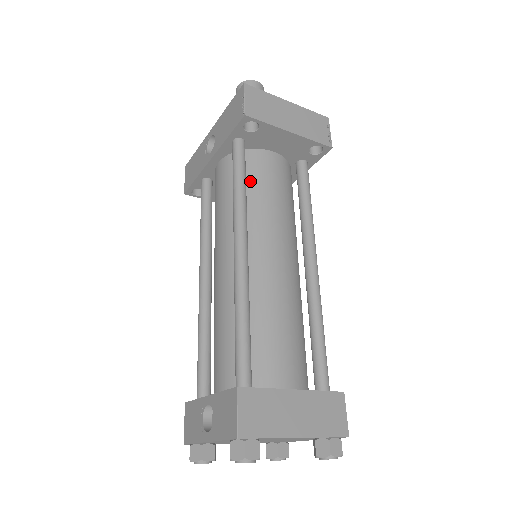
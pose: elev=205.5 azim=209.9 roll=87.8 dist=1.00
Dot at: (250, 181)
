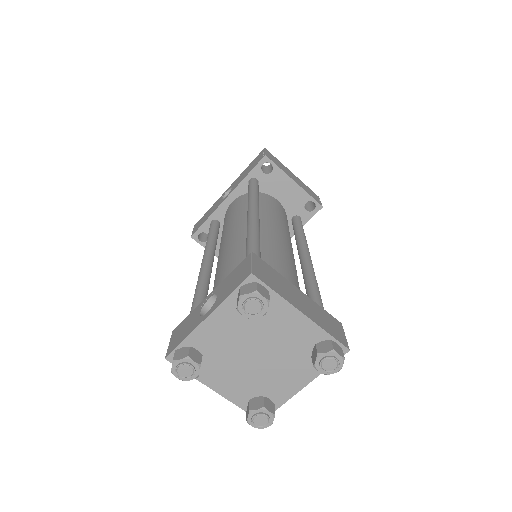
Dot at: (260, 202)
